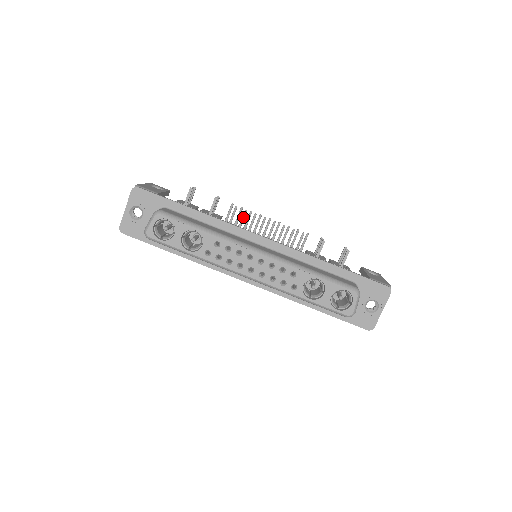
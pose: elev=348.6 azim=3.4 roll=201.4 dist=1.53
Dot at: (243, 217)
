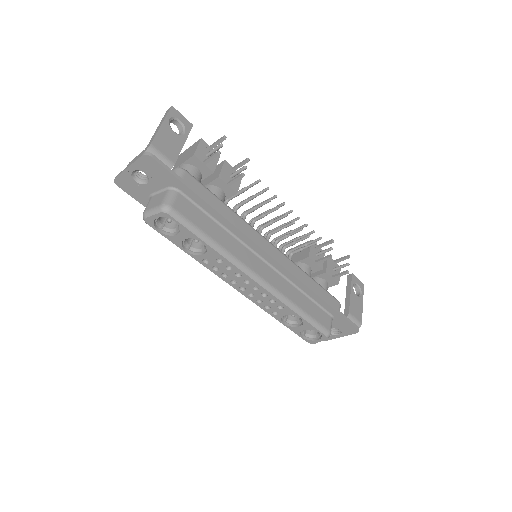
Dot at: (263, 204)
